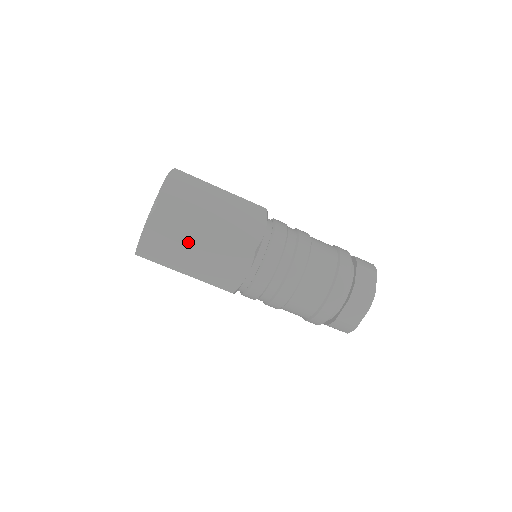
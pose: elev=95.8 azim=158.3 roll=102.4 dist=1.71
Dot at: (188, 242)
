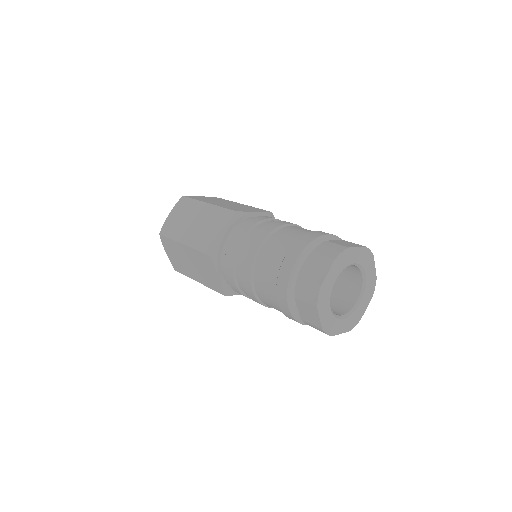
Dot at: (192, 216)
